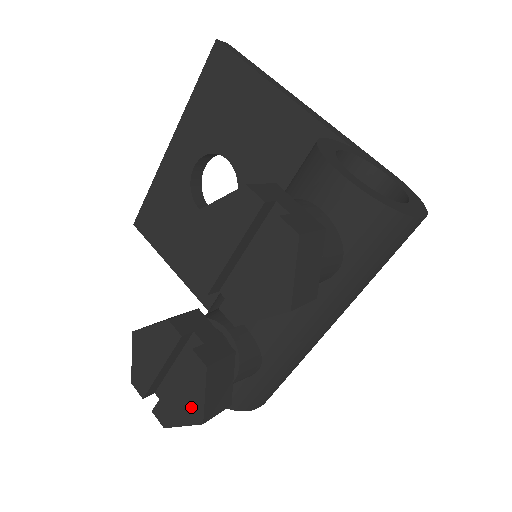
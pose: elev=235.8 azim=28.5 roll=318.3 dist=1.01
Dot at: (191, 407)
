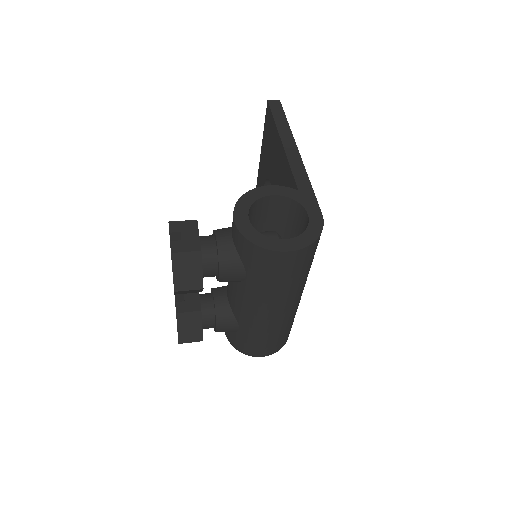
Dot at: occluded
